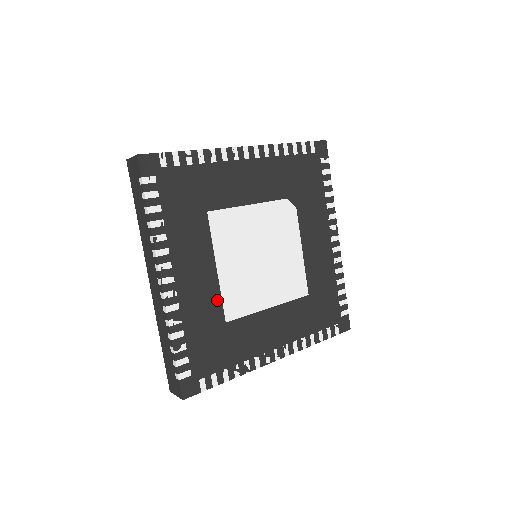
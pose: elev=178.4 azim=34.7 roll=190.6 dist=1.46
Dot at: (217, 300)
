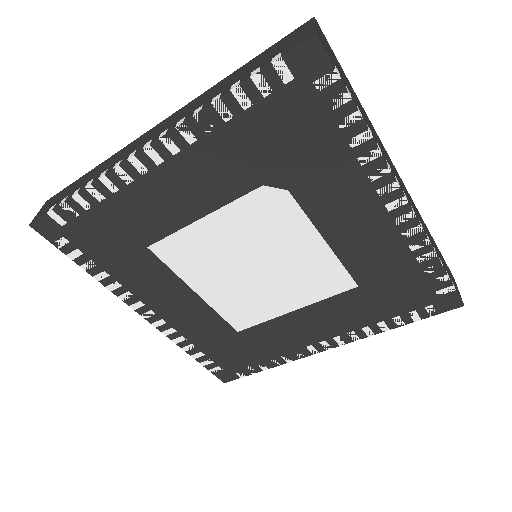
Dot at: (215, 317)
